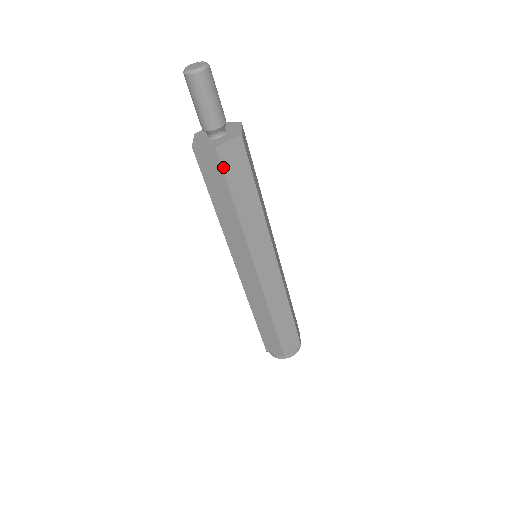
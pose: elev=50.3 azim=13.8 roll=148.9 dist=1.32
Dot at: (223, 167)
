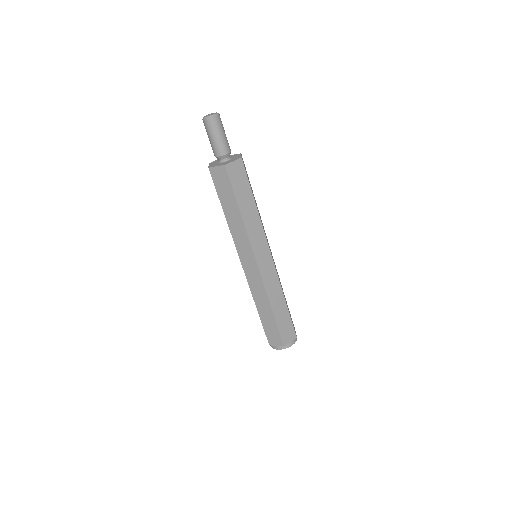
Dot at: (214, 182)
